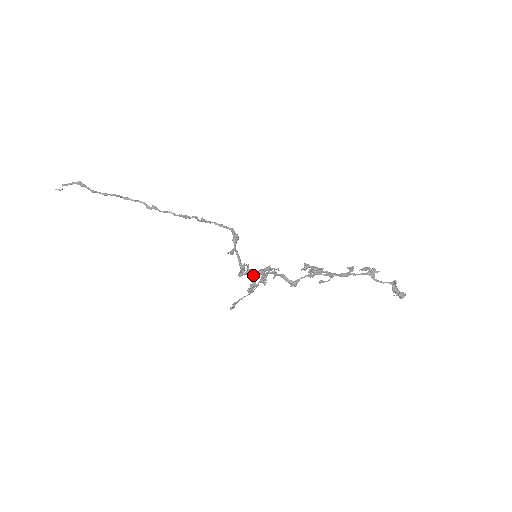
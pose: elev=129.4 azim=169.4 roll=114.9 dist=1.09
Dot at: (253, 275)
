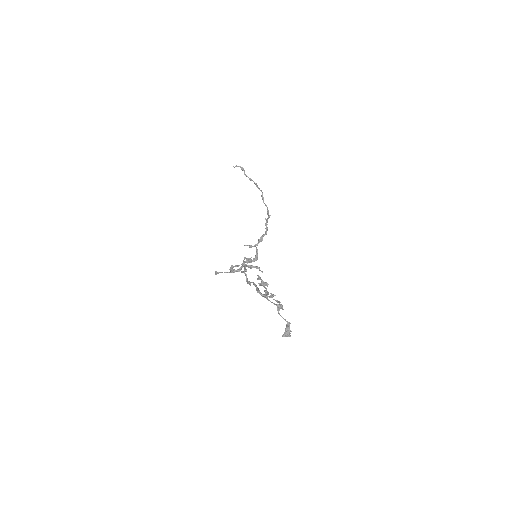
Dot at: (242, 265)
